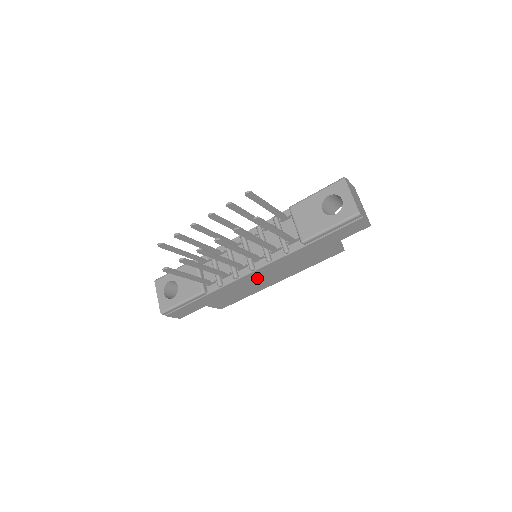
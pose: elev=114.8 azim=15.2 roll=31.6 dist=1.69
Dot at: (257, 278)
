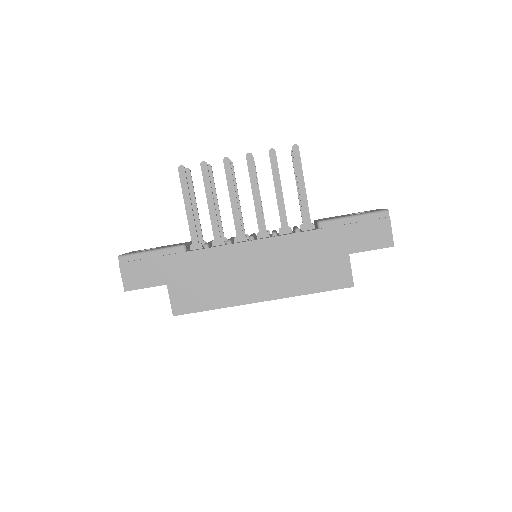
Dot at: (247, 263)
